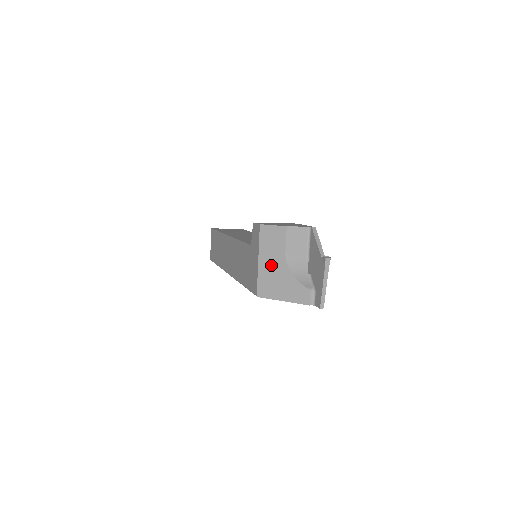
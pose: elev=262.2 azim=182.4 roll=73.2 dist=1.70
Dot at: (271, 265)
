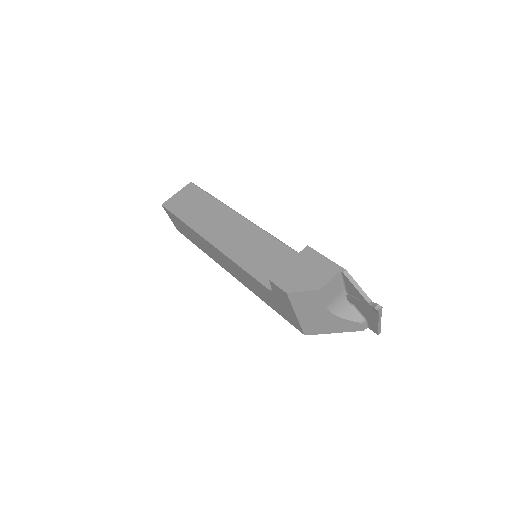
Dot at: (312, 316)
